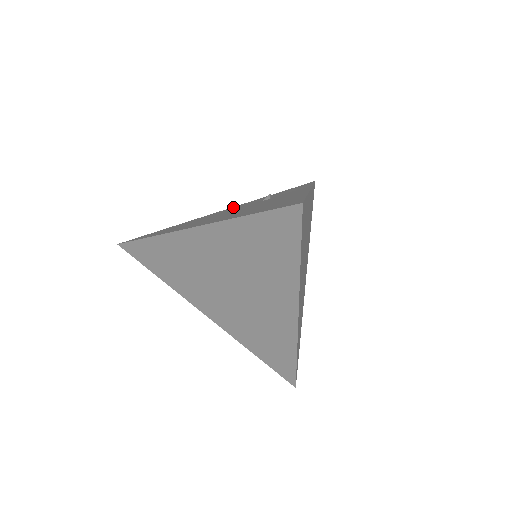
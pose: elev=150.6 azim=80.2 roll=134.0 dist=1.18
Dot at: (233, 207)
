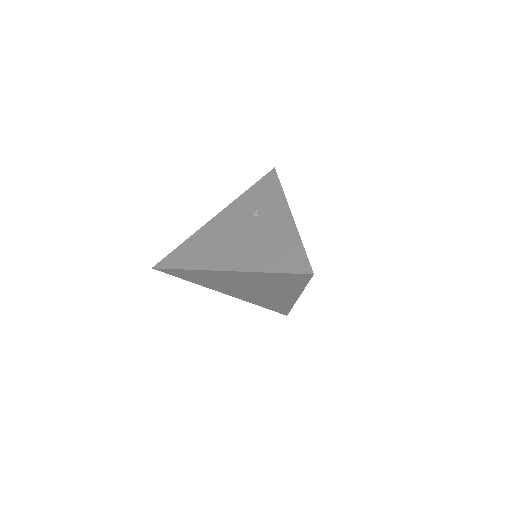
Dot at: (224, 213)
